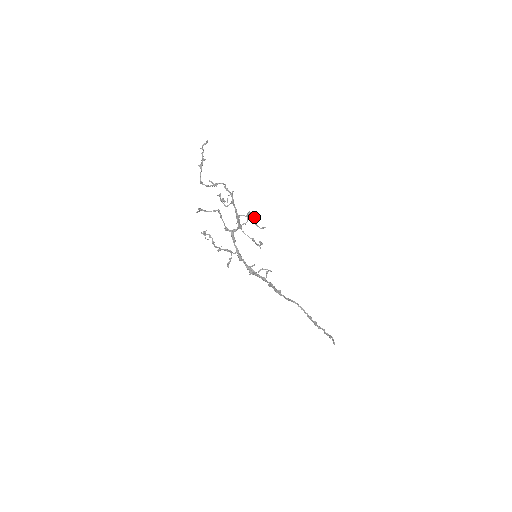
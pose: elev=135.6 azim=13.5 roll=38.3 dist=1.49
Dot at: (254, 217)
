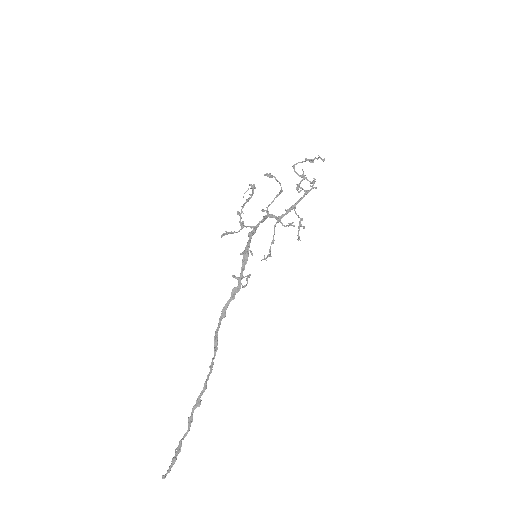
Dot at: (301, 224)
